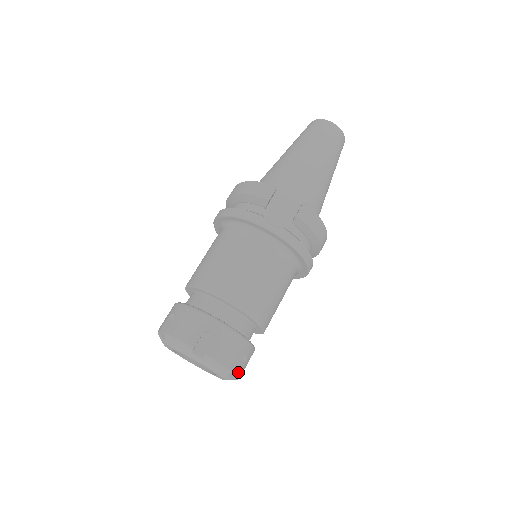
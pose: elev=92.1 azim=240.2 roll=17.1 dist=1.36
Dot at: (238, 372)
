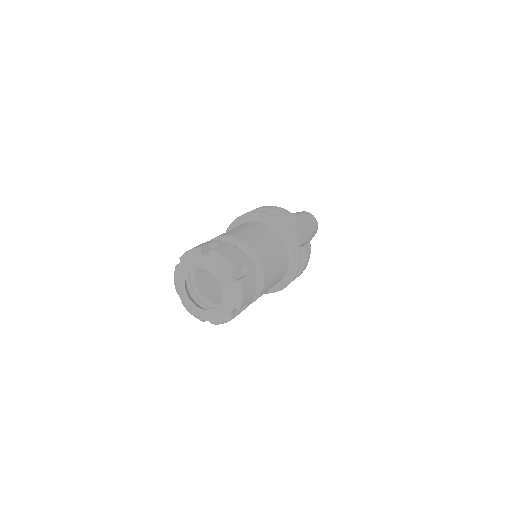
Dot at: (236, 314)
